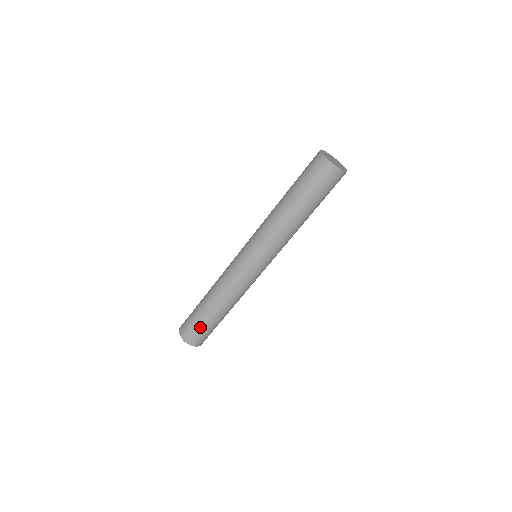
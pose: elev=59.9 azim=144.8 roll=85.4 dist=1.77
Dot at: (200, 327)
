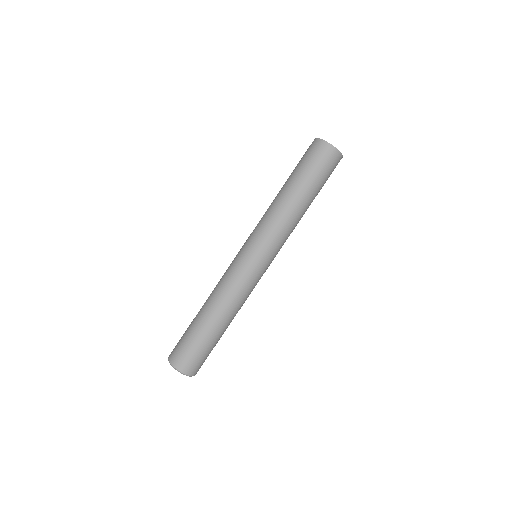
Dot at: (201, 350)
